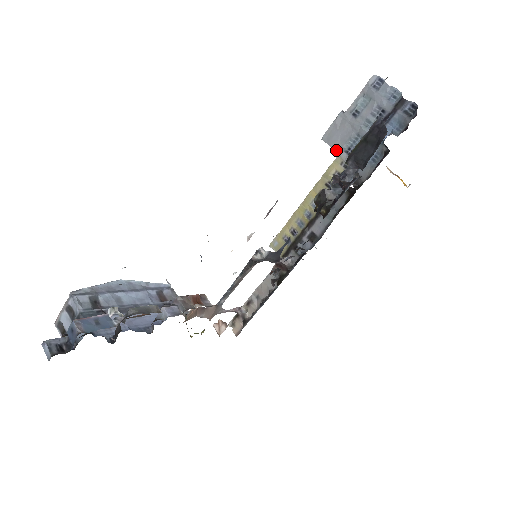
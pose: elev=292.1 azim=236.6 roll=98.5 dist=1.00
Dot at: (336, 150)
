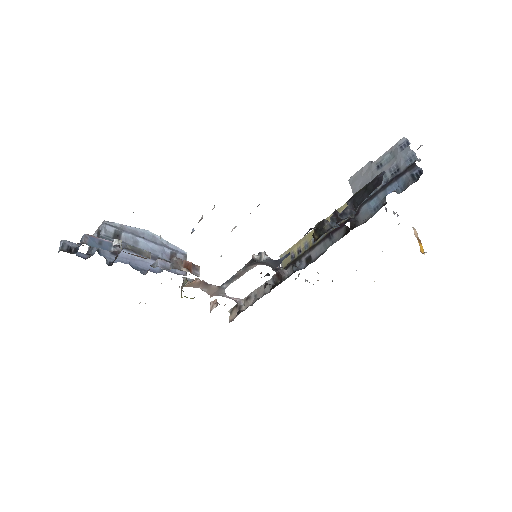
Dot at: (354, 192)
